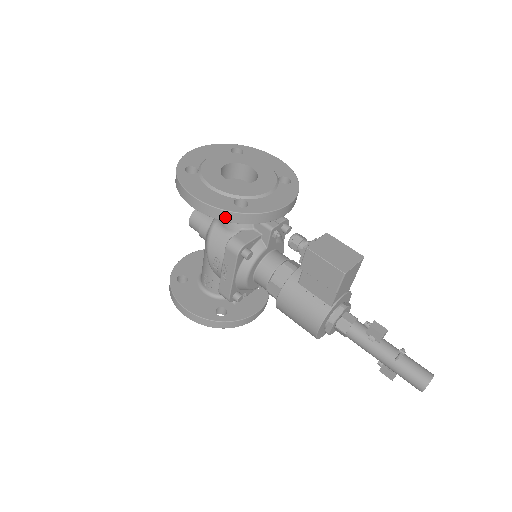
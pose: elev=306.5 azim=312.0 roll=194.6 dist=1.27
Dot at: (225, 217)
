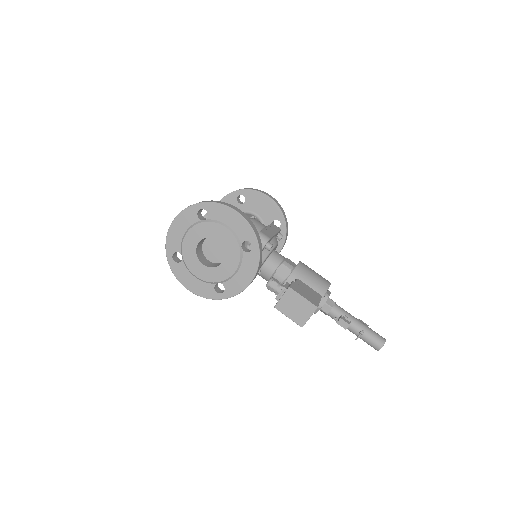
Dot at: occluded
